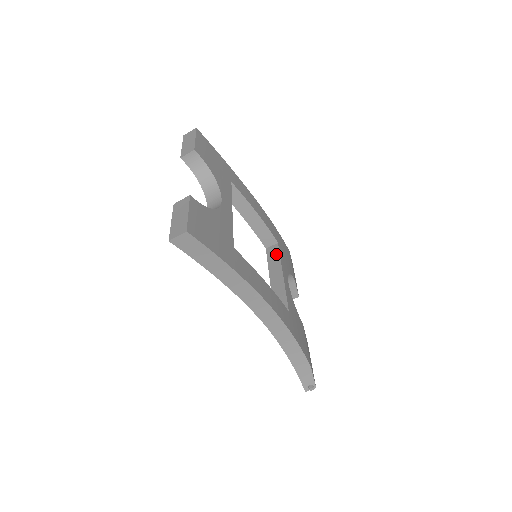
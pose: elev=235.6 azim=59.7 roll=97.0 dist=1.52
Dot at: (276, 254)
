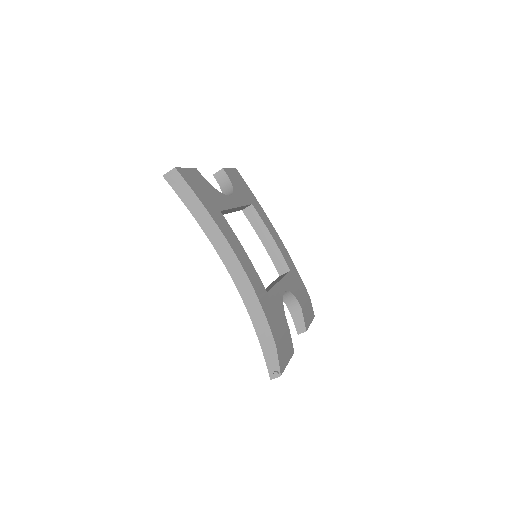
Dot at: occluded
